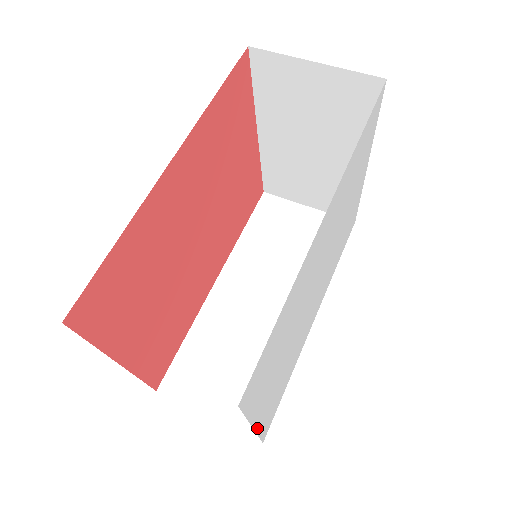
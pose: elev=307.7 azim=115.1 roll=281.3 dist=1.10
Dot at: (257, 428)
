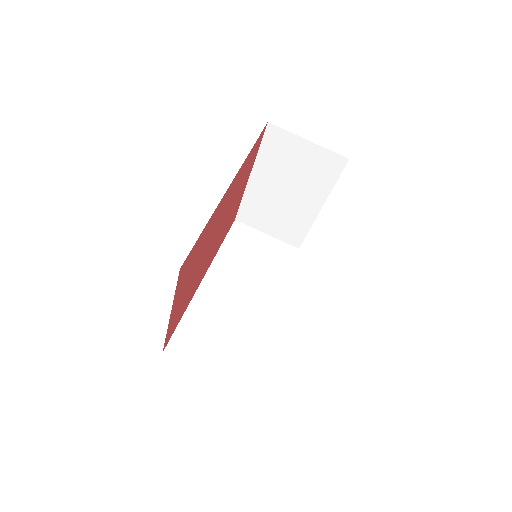
Dot at: occluded
